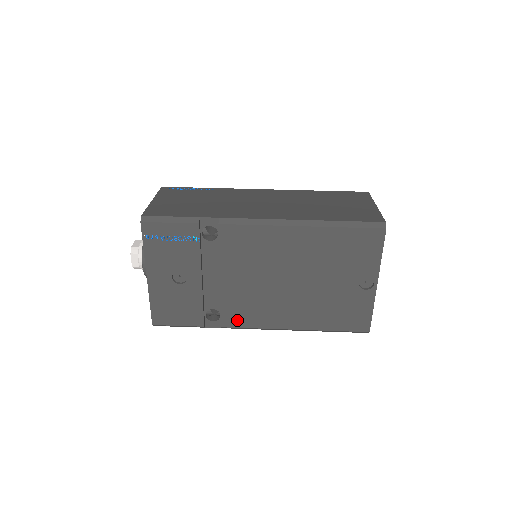
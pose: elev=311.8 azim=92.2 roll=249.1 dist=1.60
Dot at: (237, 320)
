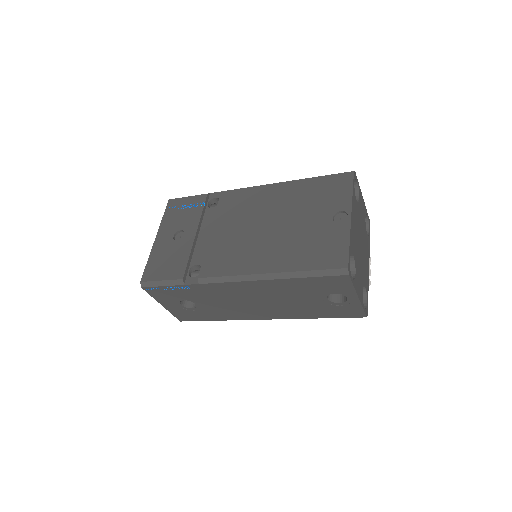
Dot at: (214, 269)
